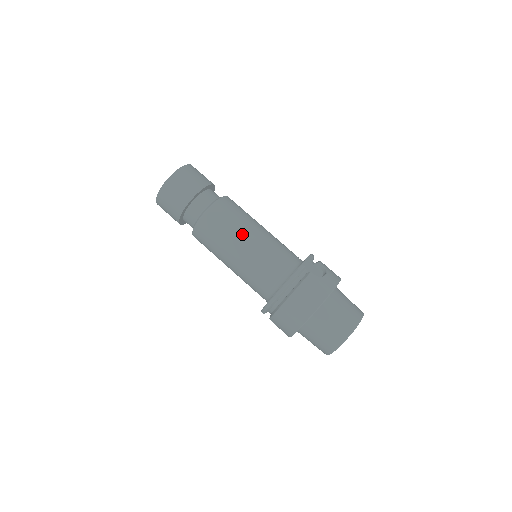
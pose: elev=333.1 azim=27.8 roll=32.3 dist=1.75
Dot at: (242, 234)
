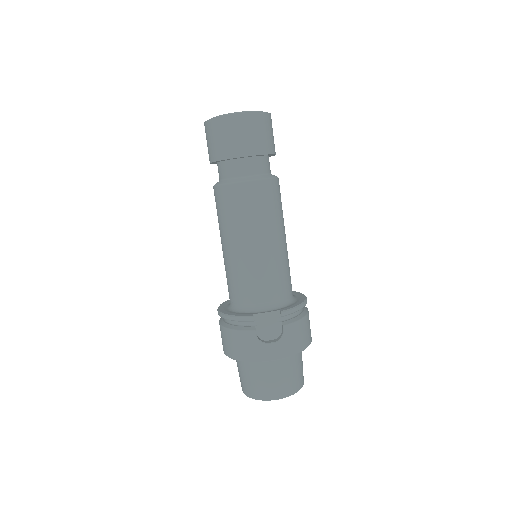
Dot at: (234, 237)
